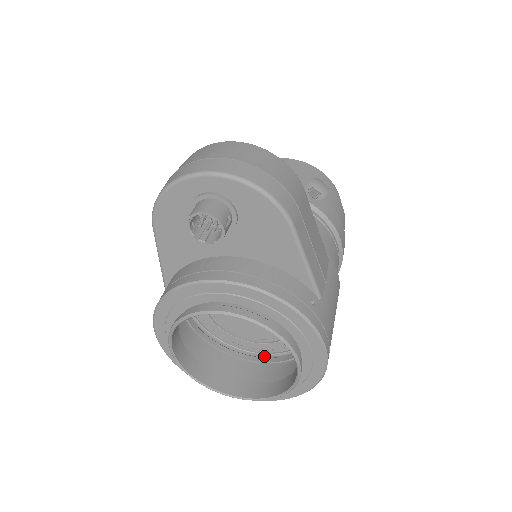
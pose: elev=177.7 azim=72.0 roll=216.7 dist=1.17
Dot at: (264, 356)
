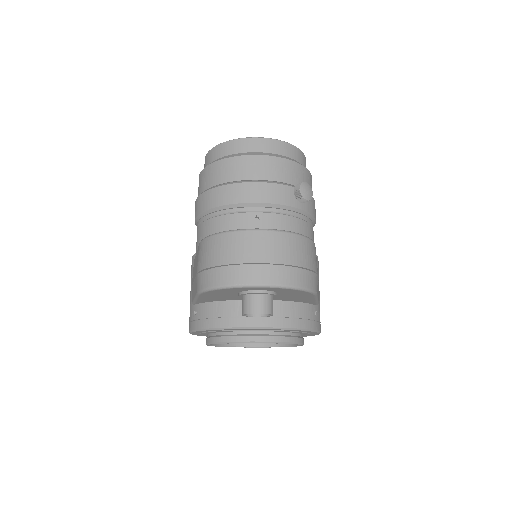
Dot at: occluded
